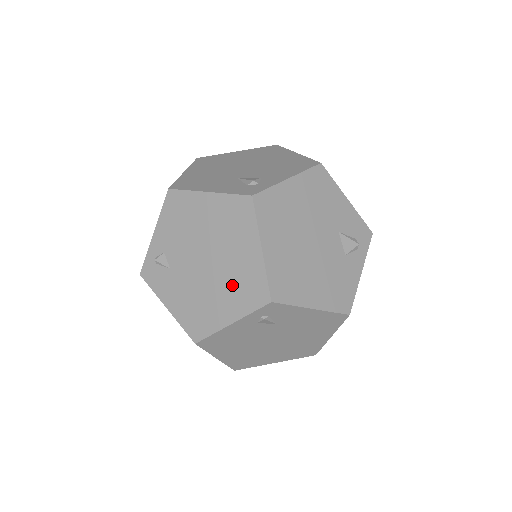
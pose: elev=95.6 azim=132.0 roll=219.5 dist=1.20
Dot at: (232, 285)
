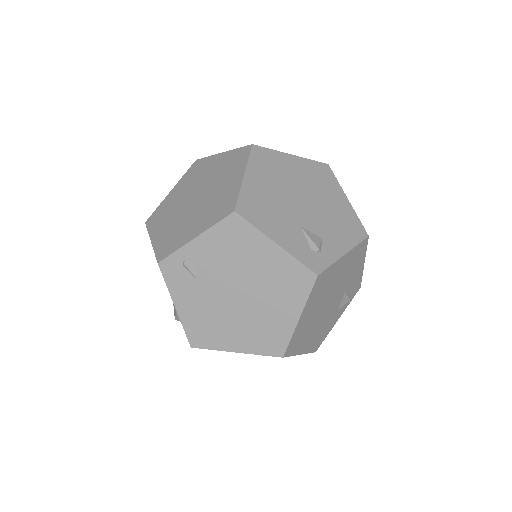
Dot at: (255, 327)
